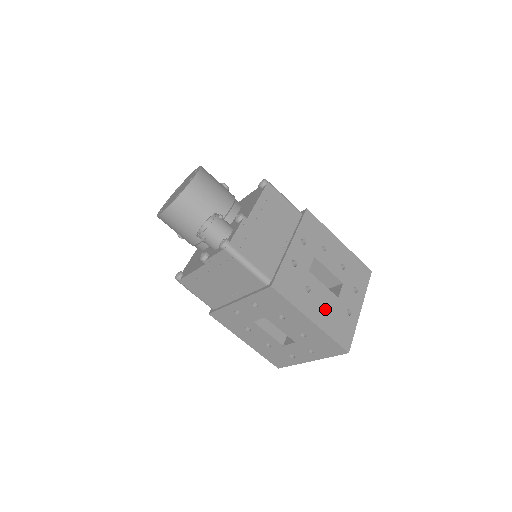
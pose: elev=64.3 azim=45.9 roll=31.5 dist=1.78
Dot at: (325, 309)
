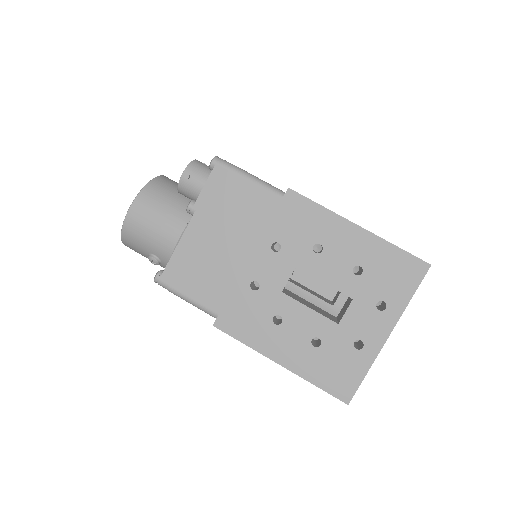
Dot at: occluded
